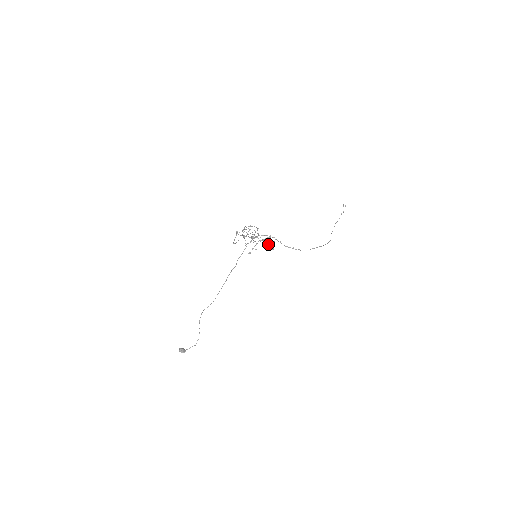
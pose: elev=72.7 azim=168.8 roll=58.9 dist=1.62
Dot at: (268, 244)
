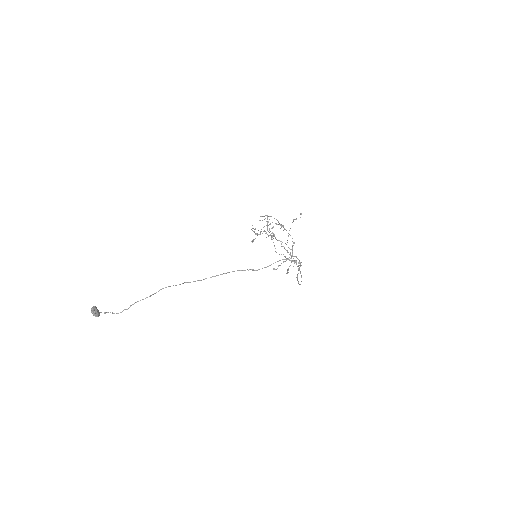
Dot at: occluded
